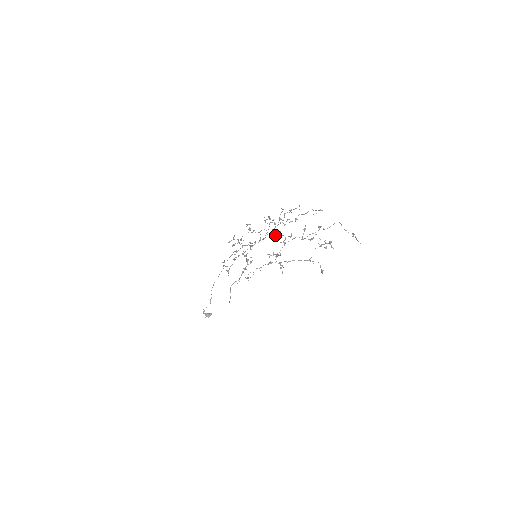
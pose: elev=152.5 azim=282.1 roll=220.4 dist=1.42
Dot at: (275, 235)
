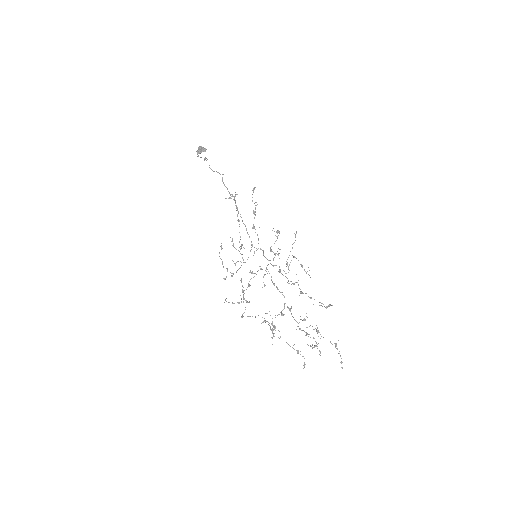
Dot at: occluded
